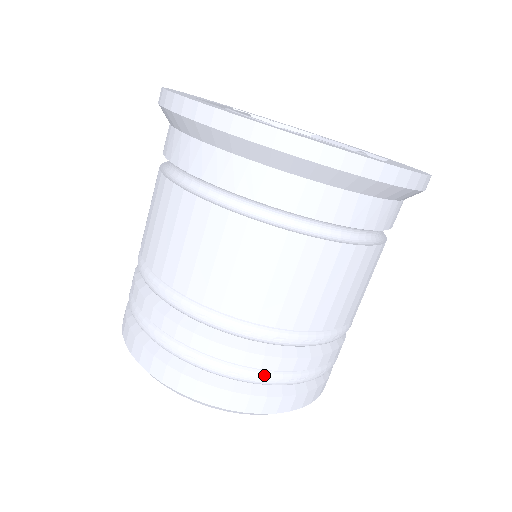
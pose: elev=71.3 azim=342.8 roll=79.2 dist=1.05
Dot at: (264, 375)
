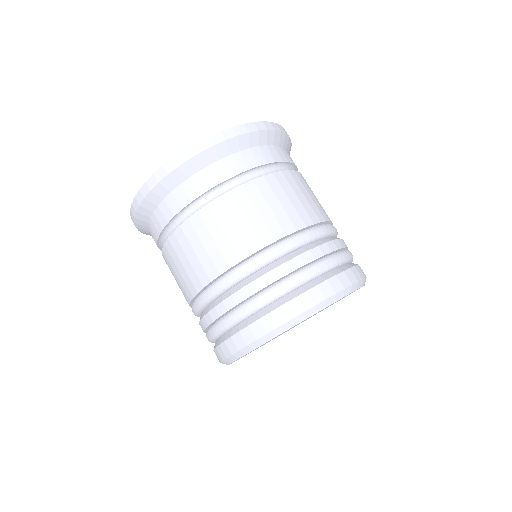
Dot at: (349, 251)
